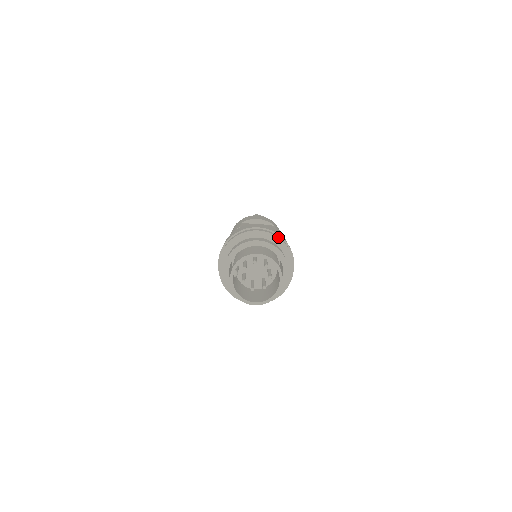
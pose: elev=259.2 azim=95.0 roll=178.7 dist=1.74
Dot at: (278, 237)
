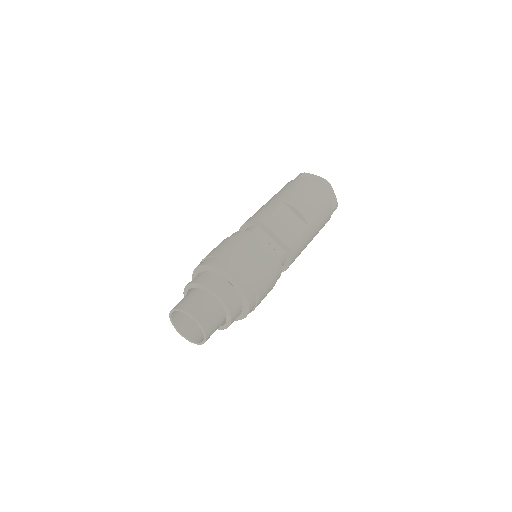
Dot at: (246, 293)
